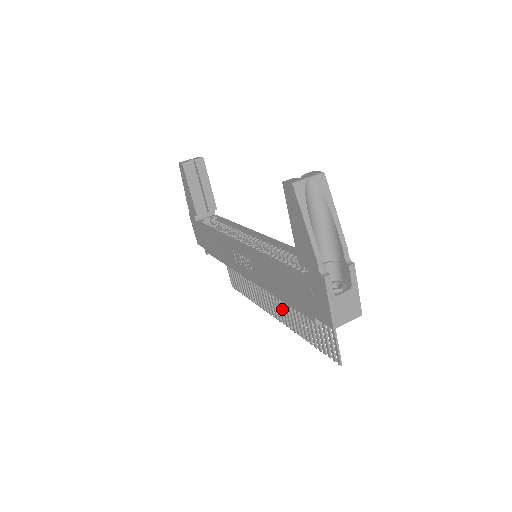
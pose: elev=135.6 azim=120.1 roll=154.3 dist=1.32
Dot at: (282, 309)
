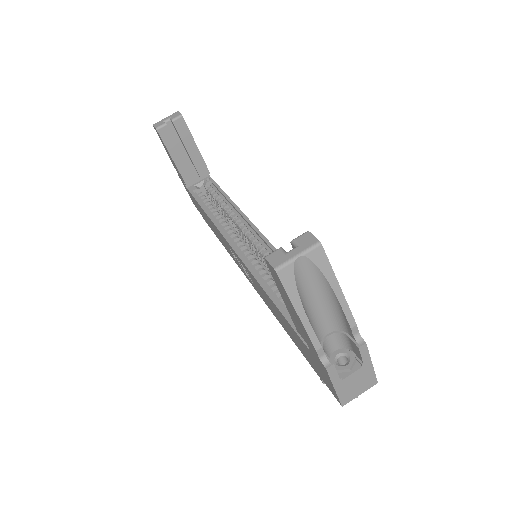
Dot at: occluded
